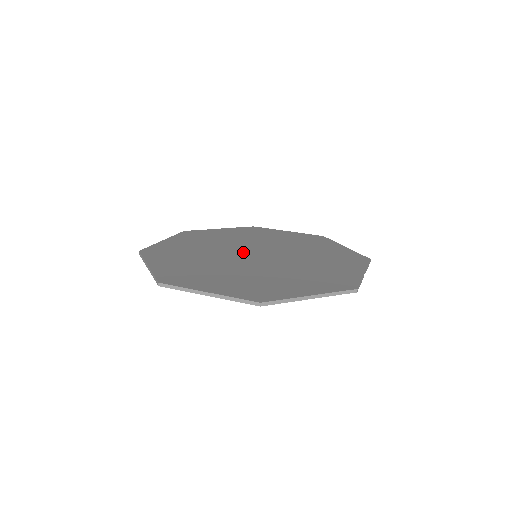
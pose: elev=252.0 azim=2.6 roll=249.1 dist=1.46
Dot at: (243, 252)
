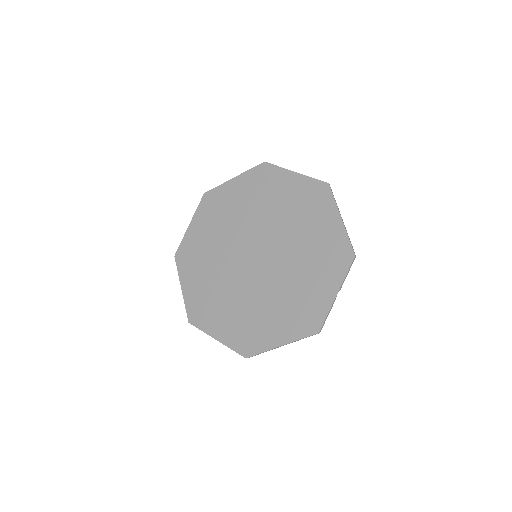
Dot at: (246, 250)
